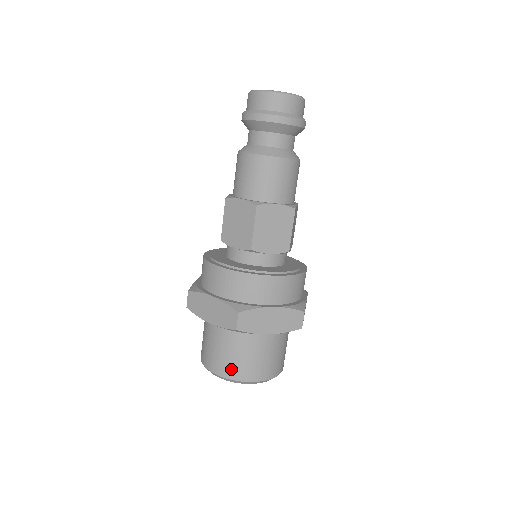
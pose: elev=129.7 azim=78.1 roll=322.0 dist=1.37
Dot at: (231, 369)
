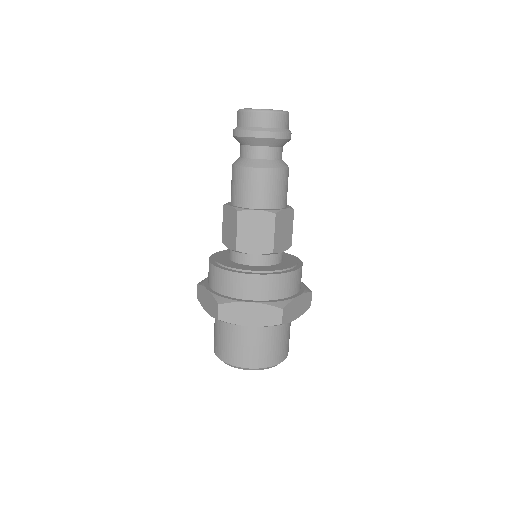
Dot at: (226, 354)
